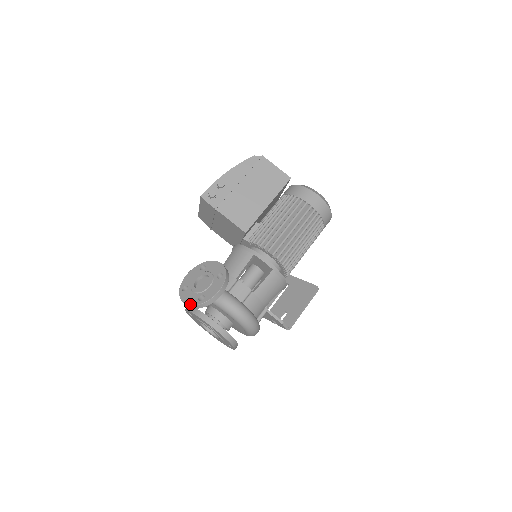
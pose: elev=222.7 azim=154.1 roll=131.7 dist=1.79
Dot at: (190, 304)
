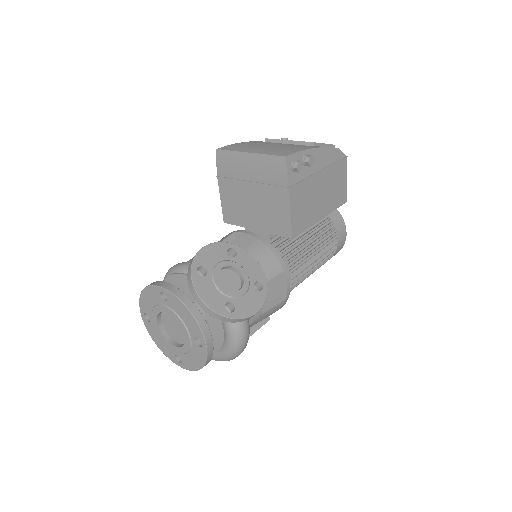
Dot at: (211, 307)
